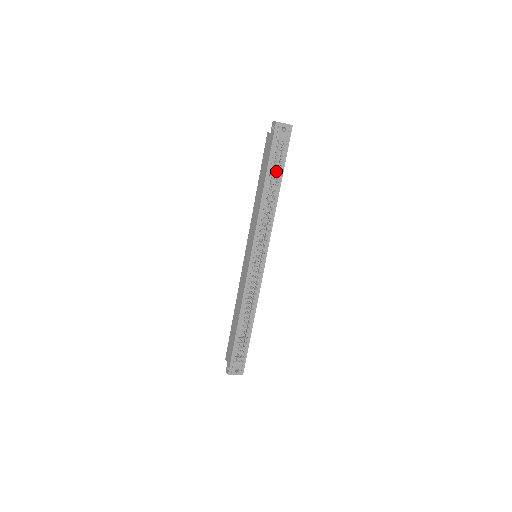
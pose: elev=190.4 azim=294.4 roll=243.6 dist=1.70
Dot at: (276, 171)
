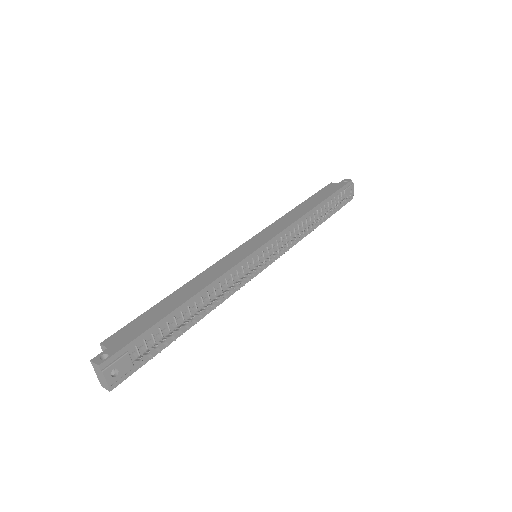
Dot at: (327, 210)
